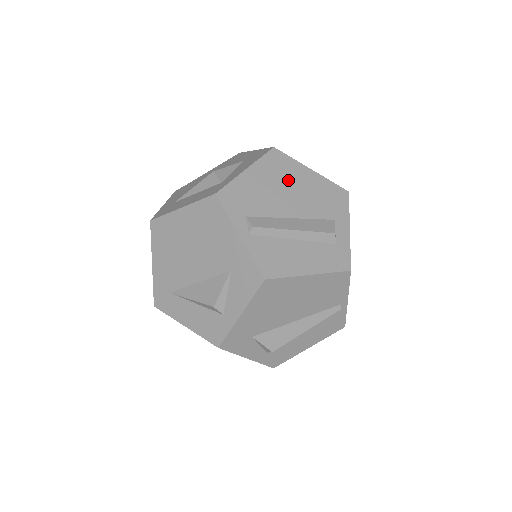
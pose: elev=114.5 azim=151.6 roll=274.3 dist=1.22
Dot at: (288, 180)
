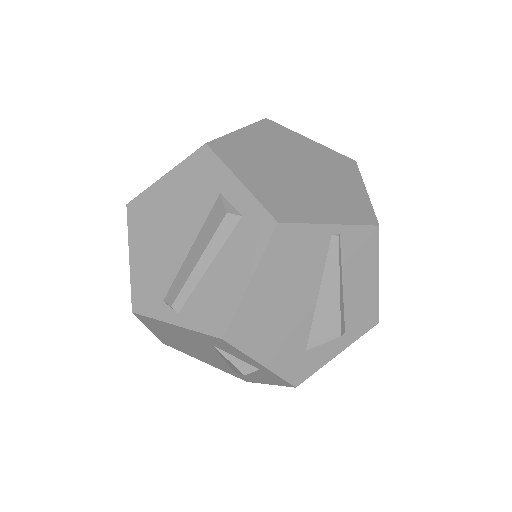
Dot at: (159, 217)
